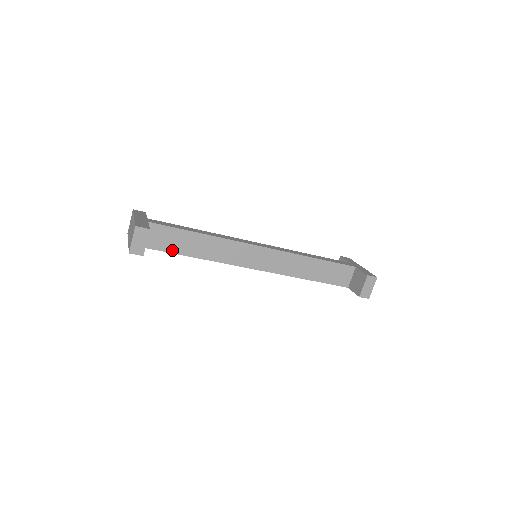
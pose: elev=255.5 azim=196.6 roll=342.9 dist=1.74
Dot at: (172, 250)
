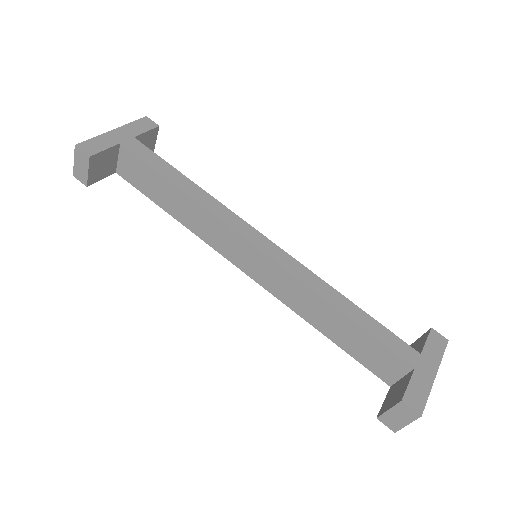
Dot at: (147, 192)
